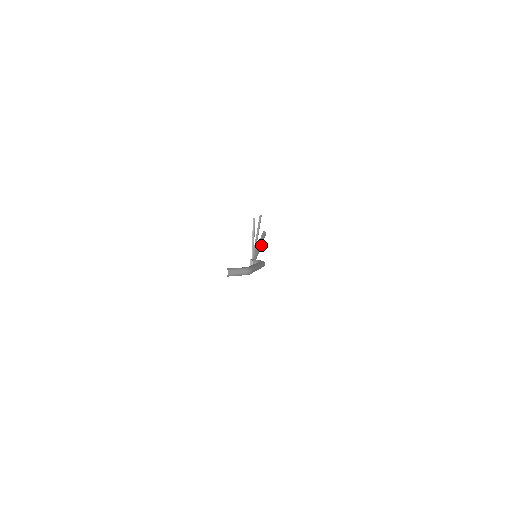
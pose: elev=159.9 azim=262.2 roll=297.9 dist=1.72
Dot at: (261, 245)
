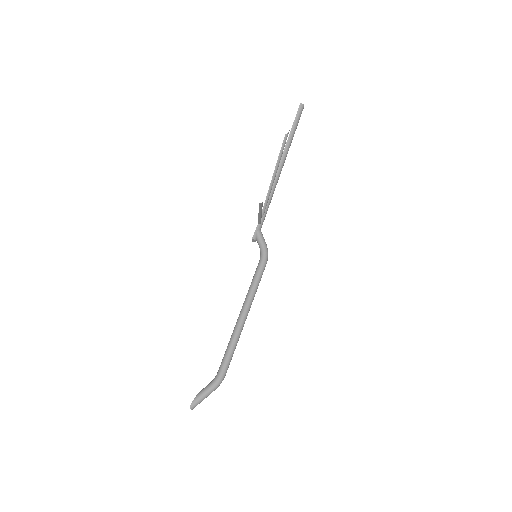
Dot at: (284, 160)
